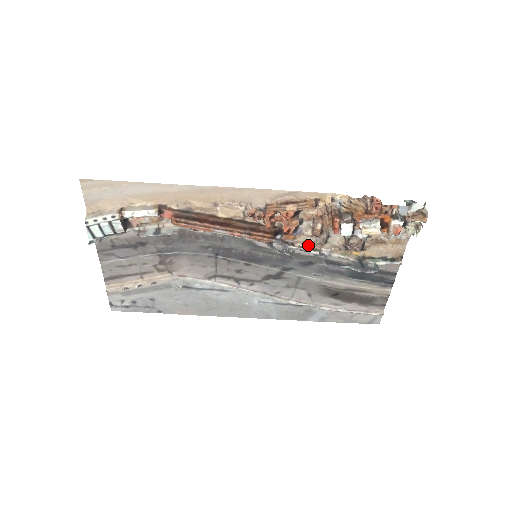
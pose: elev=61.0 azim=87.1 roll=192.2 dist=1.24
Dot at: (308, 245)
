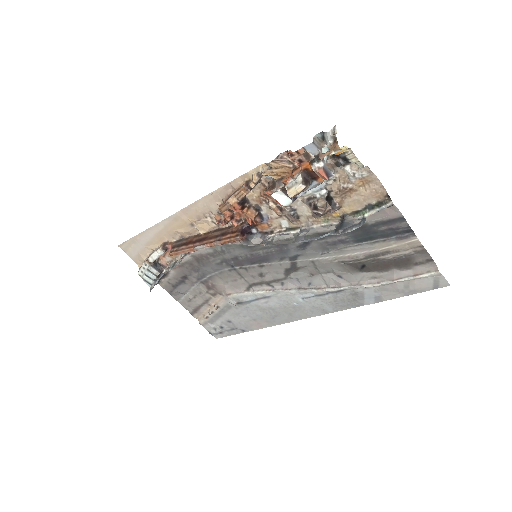
Dot at: (287, 227)
